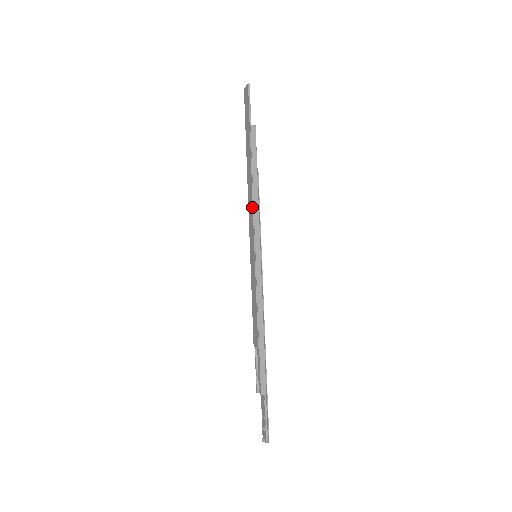
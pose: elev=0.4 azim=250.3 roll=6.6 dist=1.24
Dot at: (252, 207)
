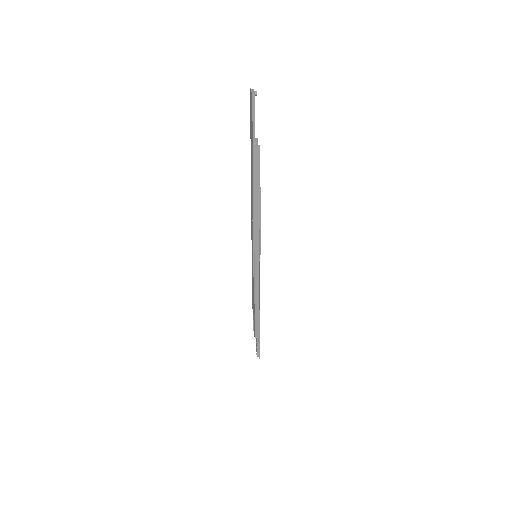
Dot at: (253, 224)
